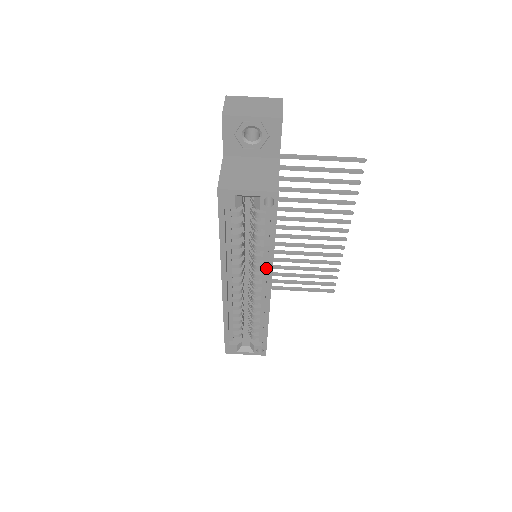
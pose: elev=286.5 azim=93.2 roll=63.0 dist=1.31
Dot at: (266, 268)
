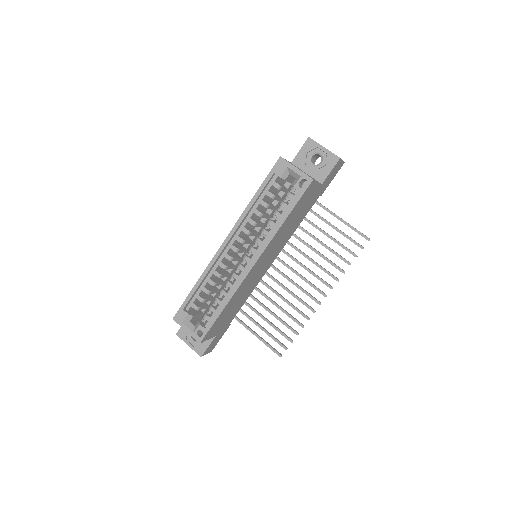
Dot at: (263, 245)
